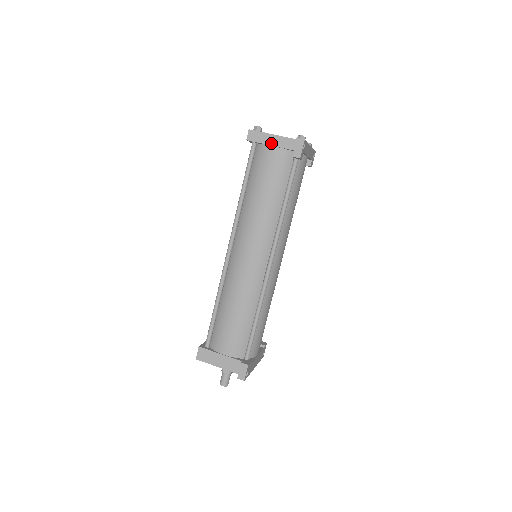
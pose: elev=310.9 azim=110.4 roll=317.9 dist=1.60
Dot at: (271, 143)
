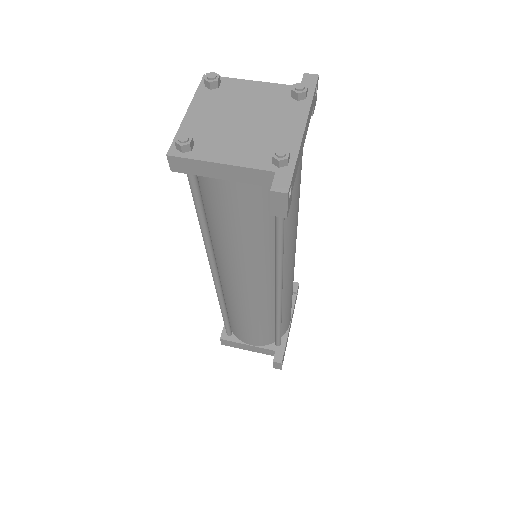
Dot at: (221, 176)
